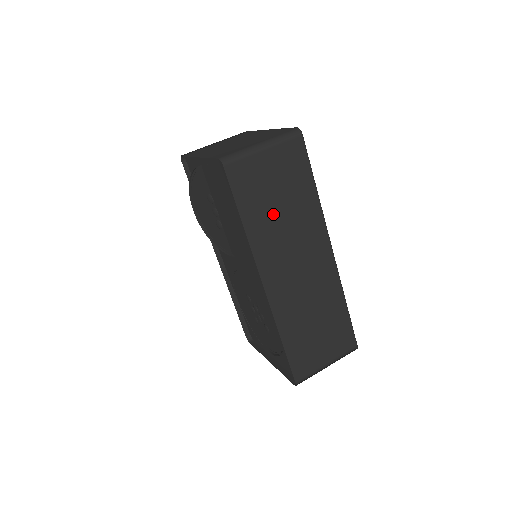
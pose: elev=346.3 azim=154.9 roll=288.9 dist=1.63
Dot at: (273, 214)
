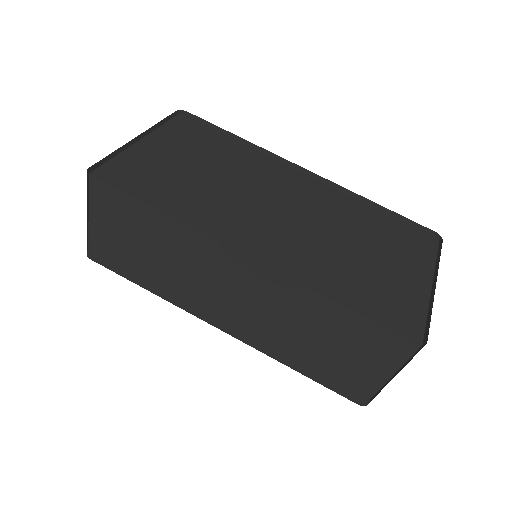
Dot at: (157, 265)
